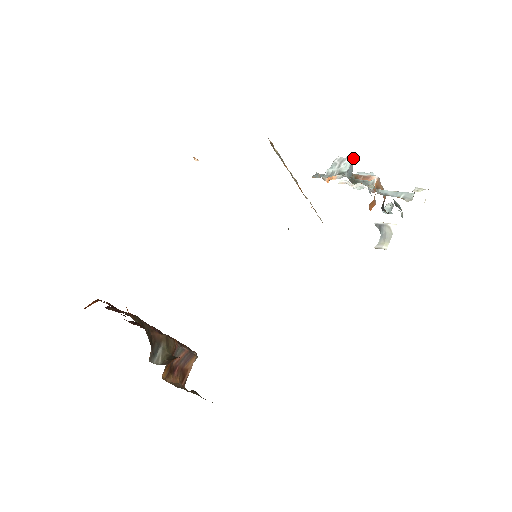
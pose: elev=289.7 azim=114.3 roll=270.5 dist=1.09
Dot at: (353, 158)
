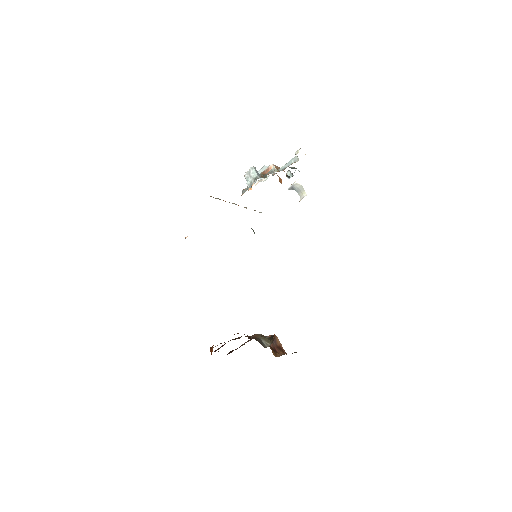
Dot at: (253, 167)
